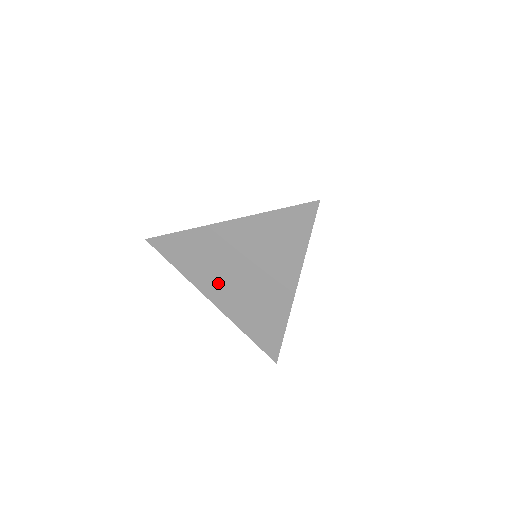
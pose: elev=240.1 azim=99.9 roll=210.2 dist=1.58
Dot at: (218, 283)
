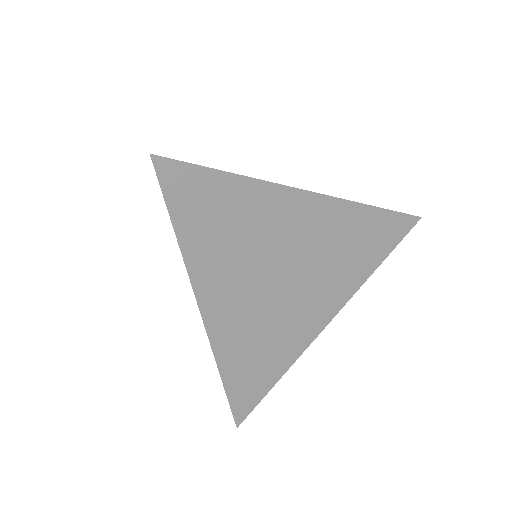
Dot at: (235, 284)
